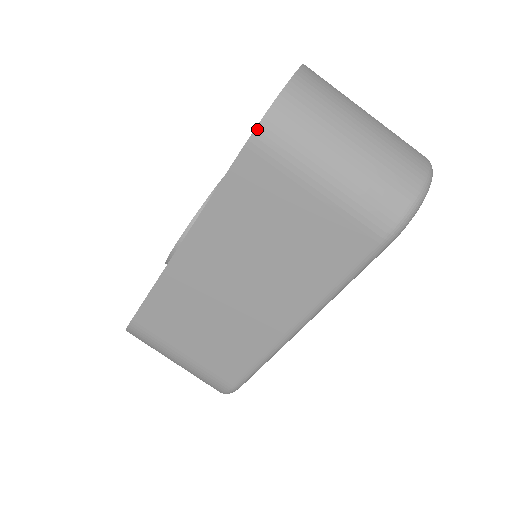
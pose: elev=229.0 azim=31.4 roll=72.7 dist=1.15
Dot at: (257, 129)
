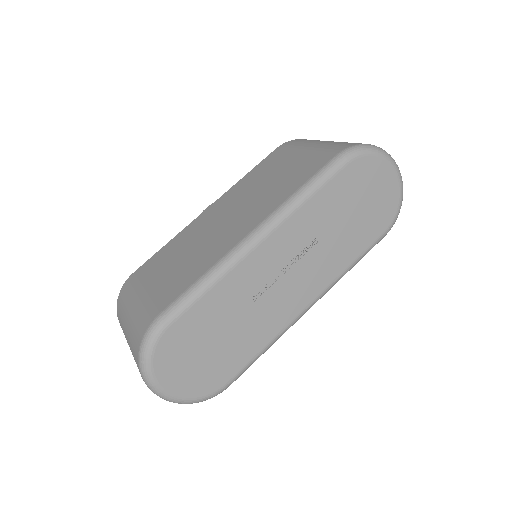
Dot at: (286, 143)
